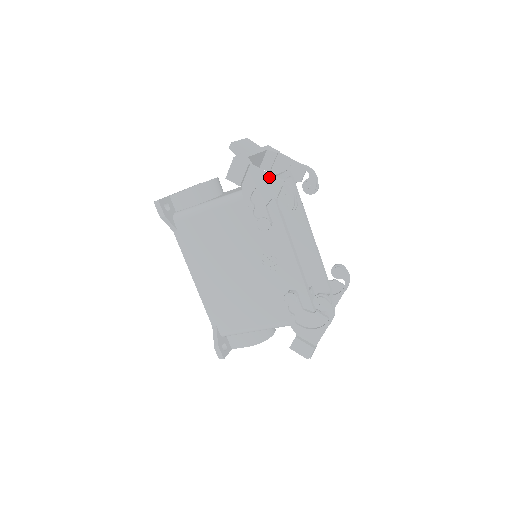
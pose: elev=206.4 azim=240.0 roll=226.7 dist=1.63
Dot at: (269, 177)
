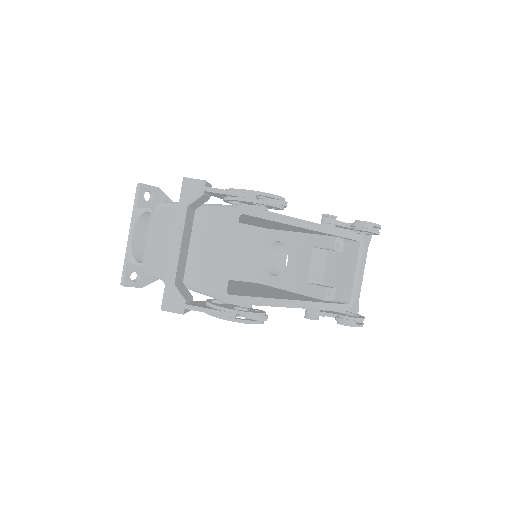
Dot at: (215, 314)
